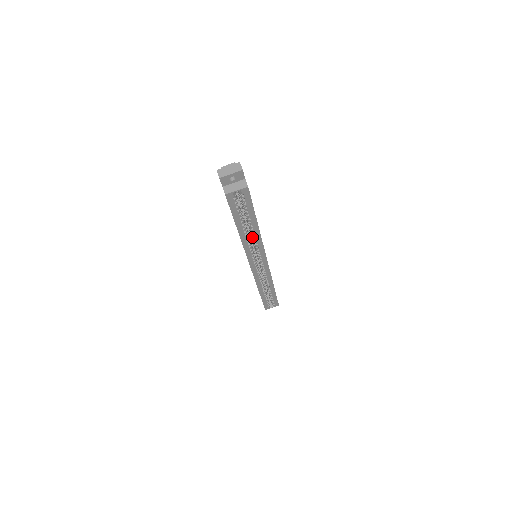
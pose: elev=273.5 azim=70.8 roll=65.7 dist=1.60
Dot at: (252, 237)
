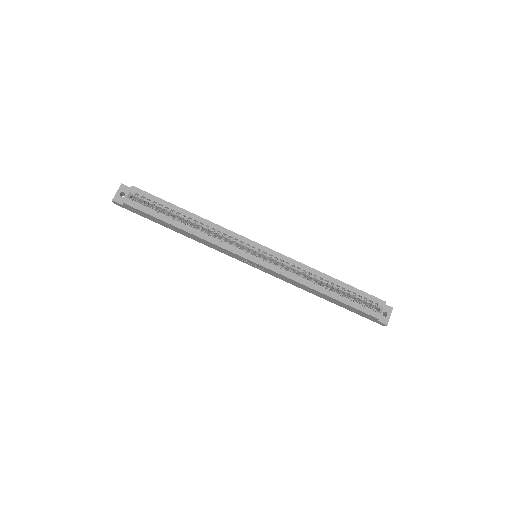
Dot at: (208, 230)
